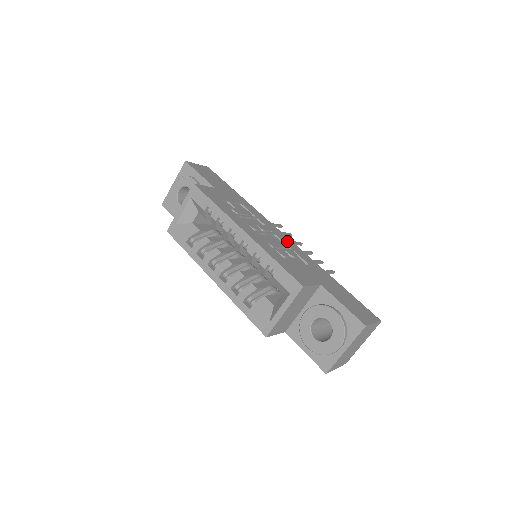
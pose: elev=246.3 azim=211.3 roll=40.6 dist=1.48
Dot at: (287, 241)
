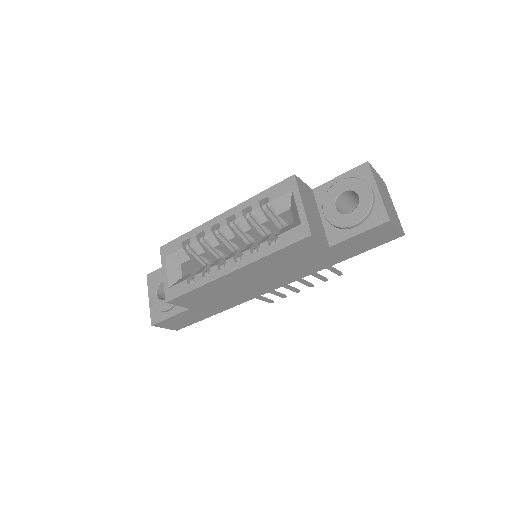
Dot at: occluded
